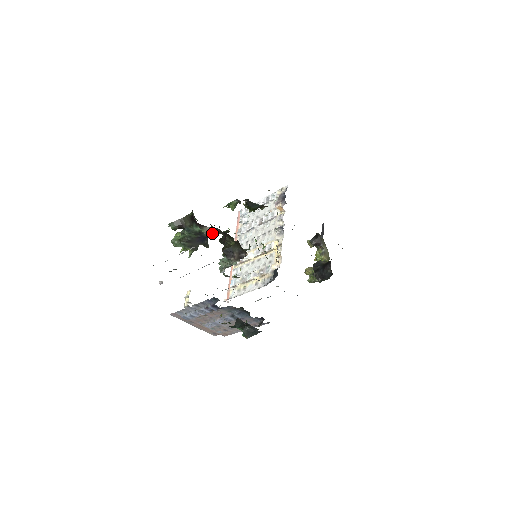
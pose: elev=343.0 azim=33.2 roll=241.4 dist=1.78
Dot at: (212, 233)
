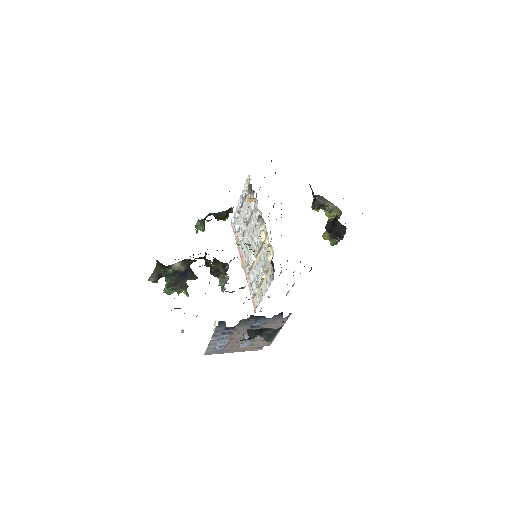
Dot at: (185, 266)
